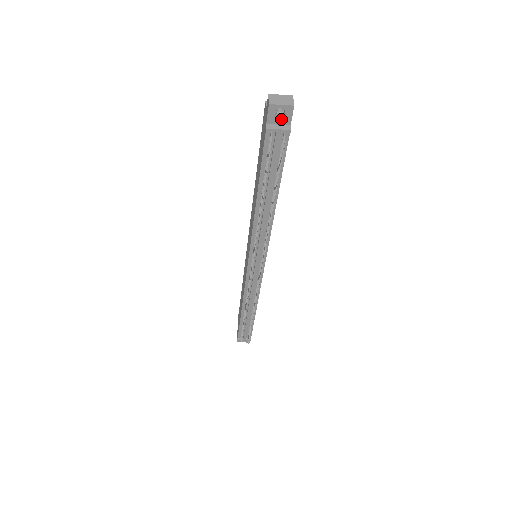
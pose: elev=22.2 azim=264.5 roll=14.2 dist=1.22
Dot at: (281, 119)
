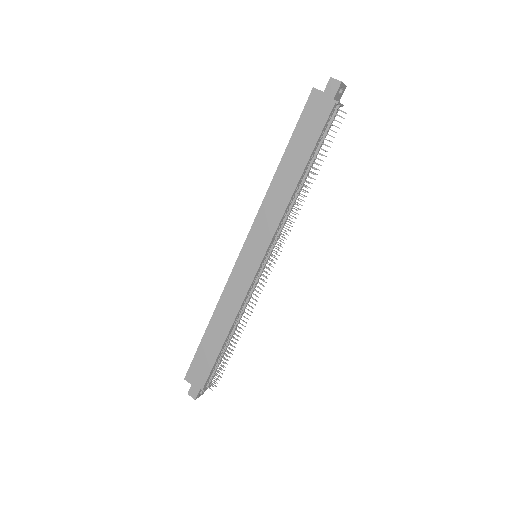
Dot at: (339, 96)
